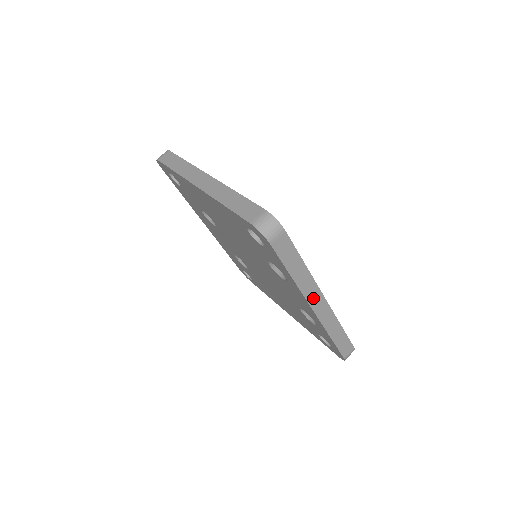
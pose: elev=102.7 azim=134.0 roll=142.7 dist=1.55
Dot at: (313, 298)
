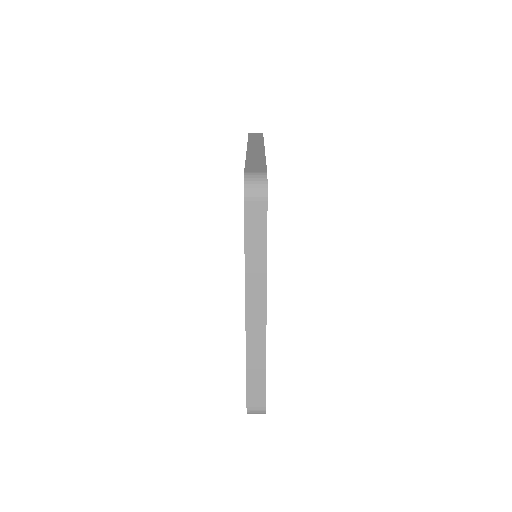
Dot at: occluded
